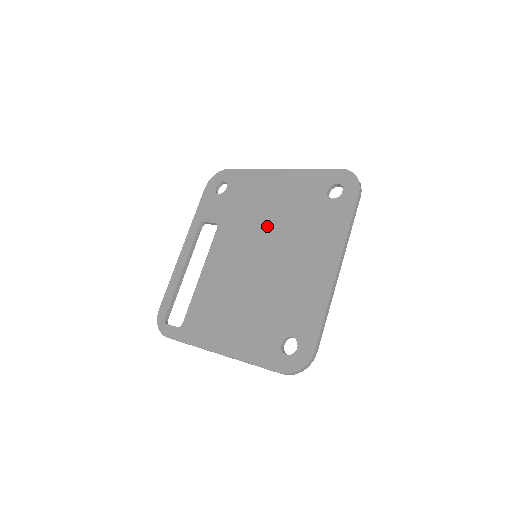
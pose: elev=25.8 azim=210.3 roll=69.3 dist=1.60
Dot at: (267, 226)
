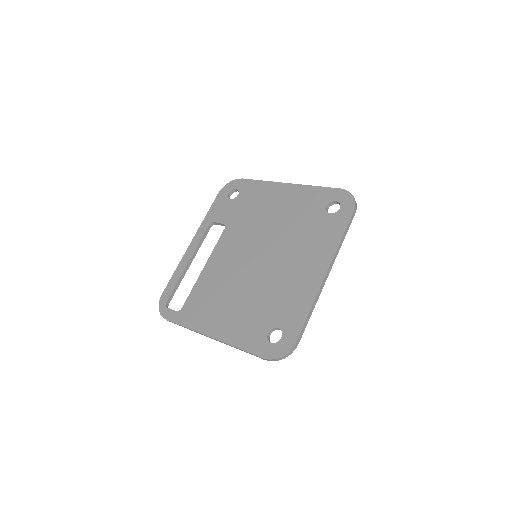
Dot at: (269, 231)
